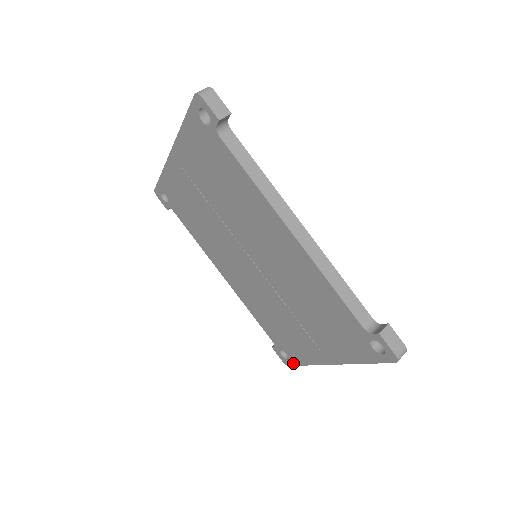
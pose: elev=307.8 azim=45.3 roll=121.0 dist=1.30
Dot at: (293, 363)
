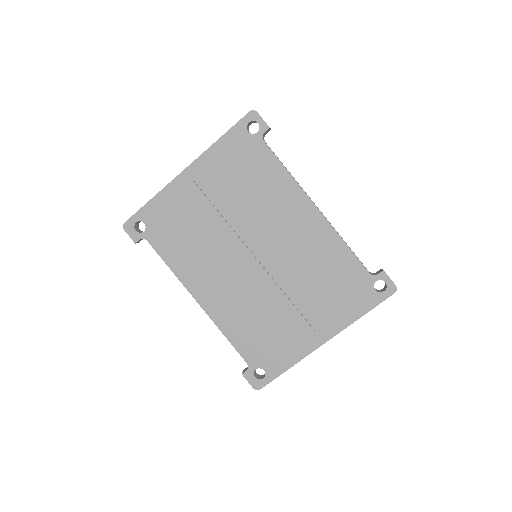
Dot at: (270, 378)
